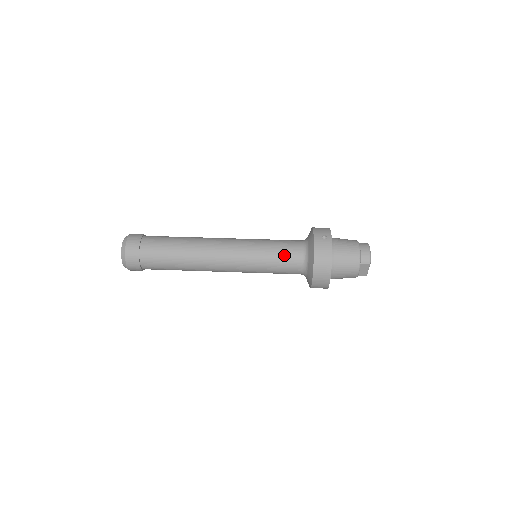
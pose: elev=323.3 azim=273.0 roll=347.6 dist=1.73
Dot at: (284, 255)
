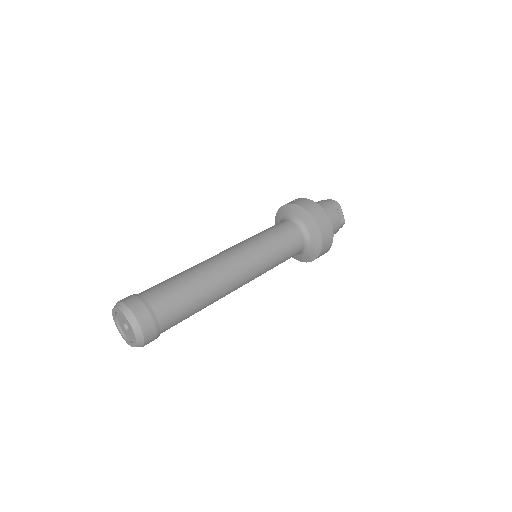
Dot at: (279, 229)
